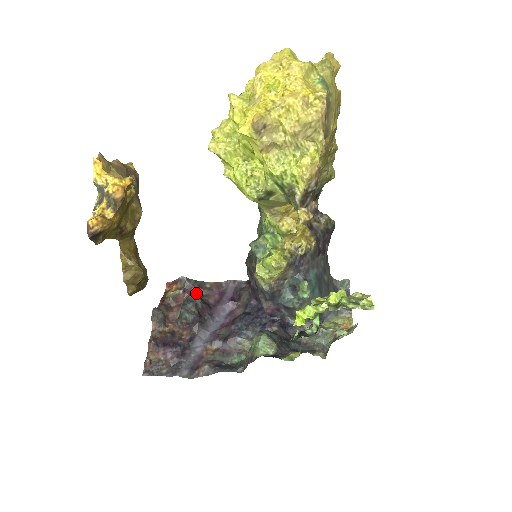
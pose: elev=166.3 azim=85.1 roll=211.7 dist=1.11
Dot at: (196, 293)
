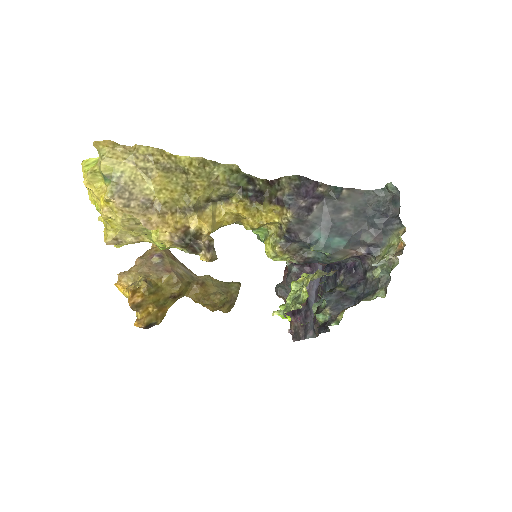
Dot at: occluded
